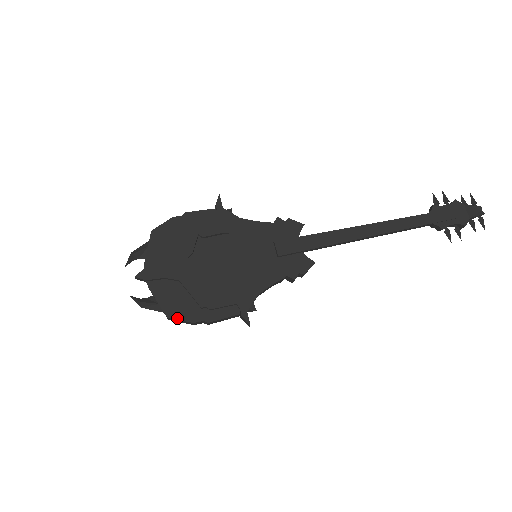
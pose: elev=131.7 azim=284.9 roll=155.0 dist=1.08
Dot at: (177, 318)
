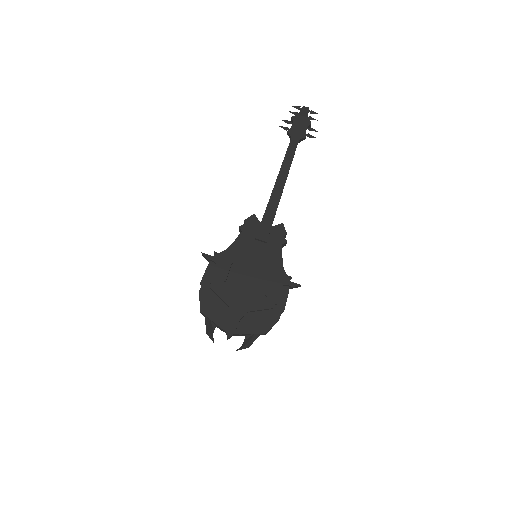
Dot at: (270, 327)
